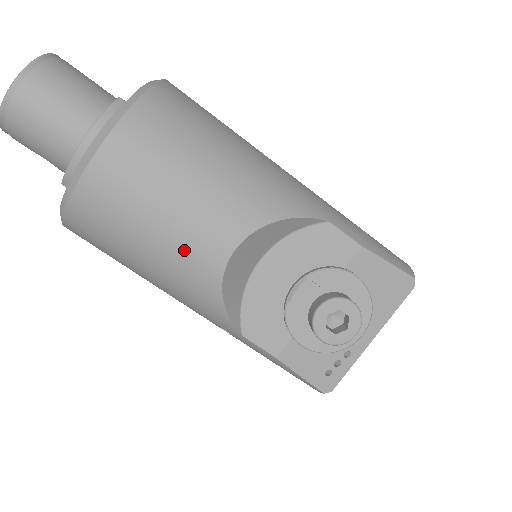
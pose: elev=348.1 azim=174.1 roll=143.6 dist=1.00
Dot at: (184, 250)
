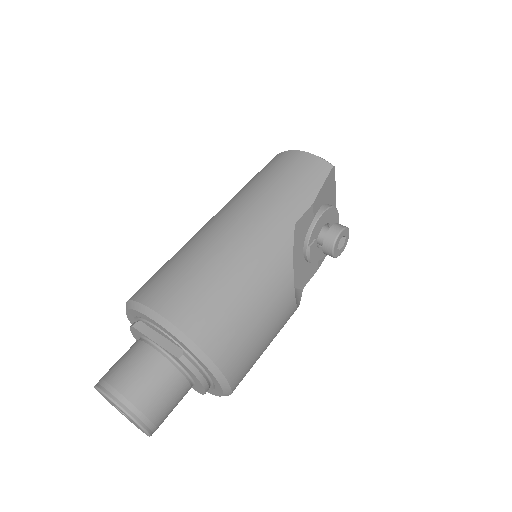
Dot at: occluded
